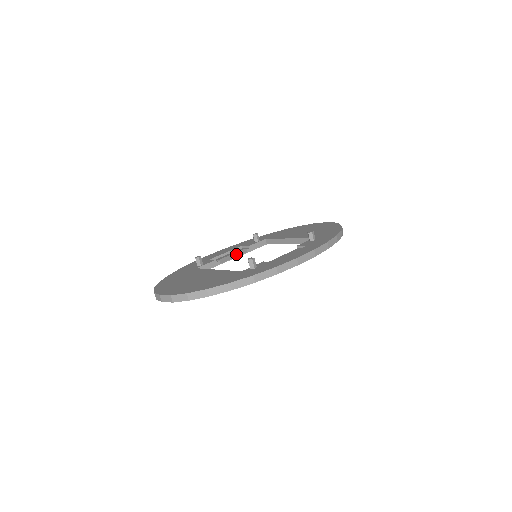
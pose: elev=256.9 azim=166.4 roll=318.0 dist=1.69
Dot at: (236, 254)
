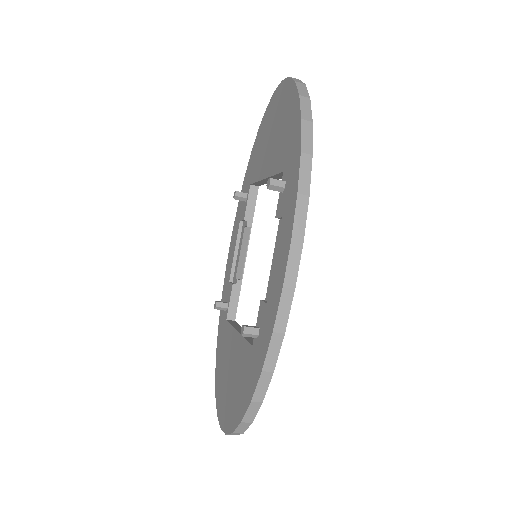
Dot at: (243, 245)
